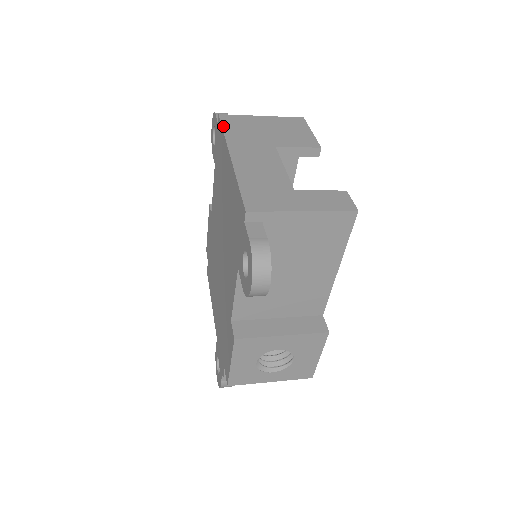
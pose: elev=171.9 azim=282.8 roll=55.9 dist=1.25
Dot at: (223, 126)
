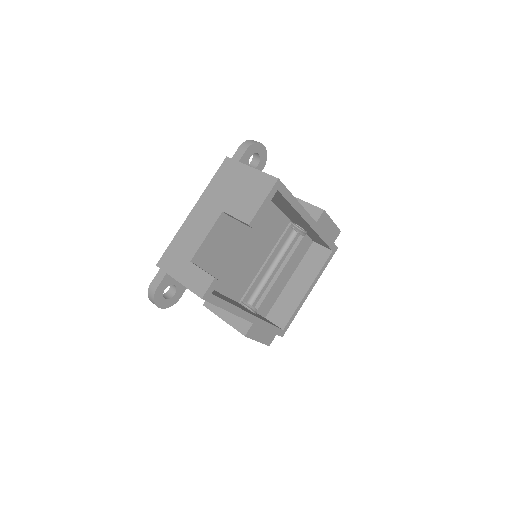
Dot at: (216, 174)
